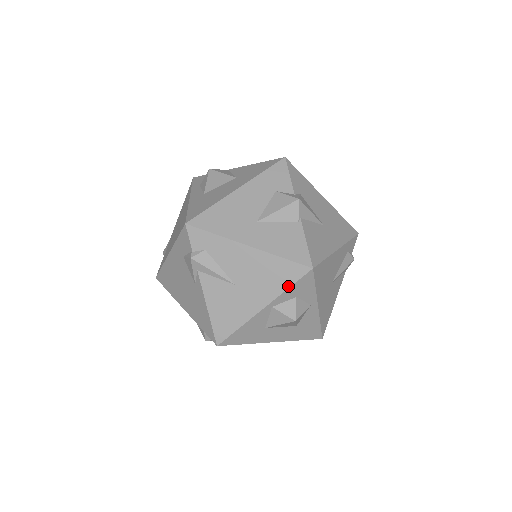
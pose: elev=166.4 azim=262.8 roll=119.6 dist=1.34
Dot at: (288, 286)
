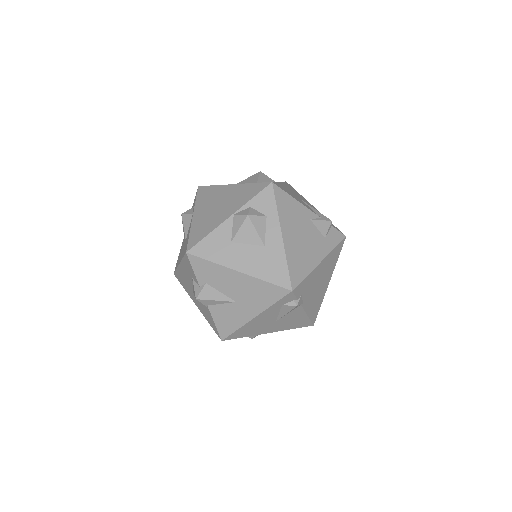
Dot at: occluded
